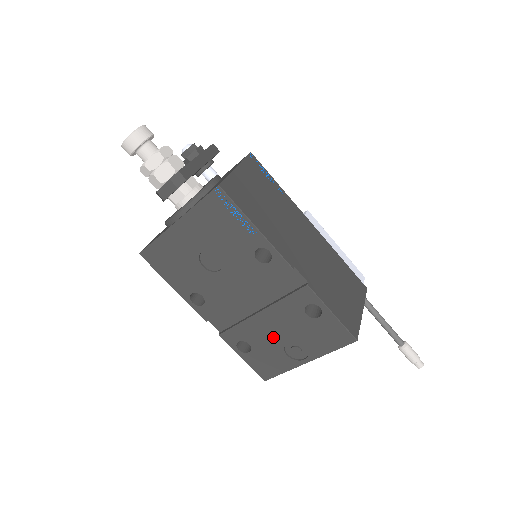
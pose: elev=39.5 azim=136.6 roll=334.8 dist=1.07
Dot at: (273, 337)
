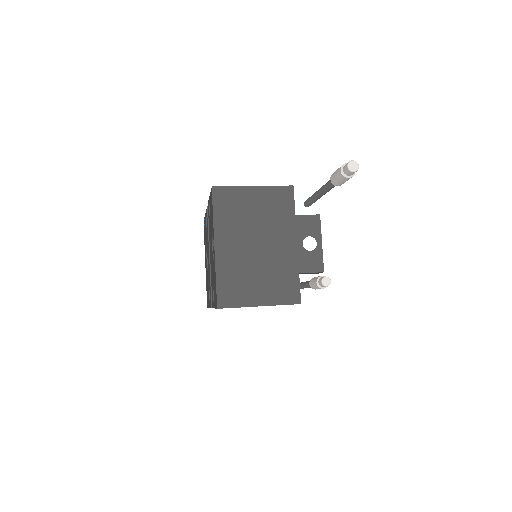
Dot at: (212, 260)
